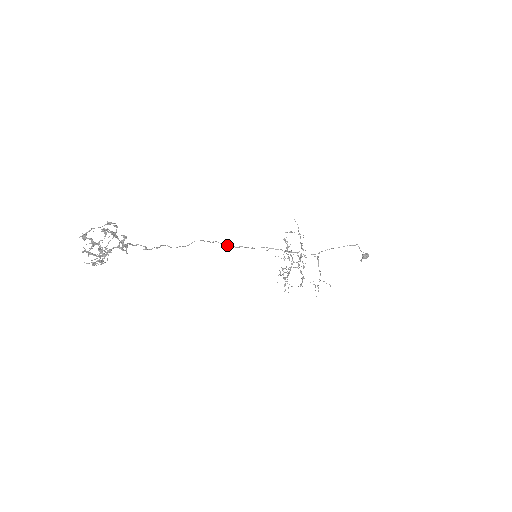
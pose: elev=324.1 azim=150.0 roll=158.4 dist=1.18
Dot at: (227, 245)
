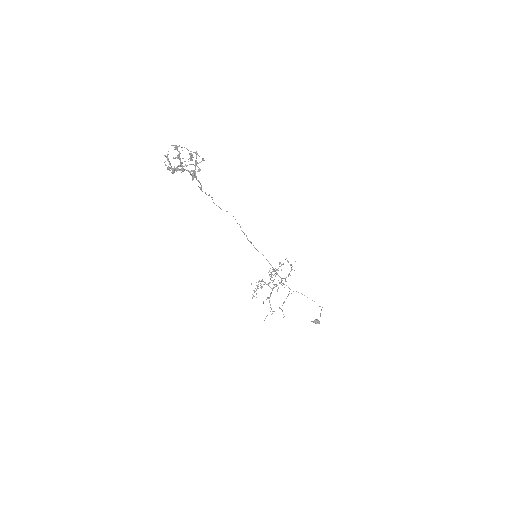
Dot at: (244, 233)
